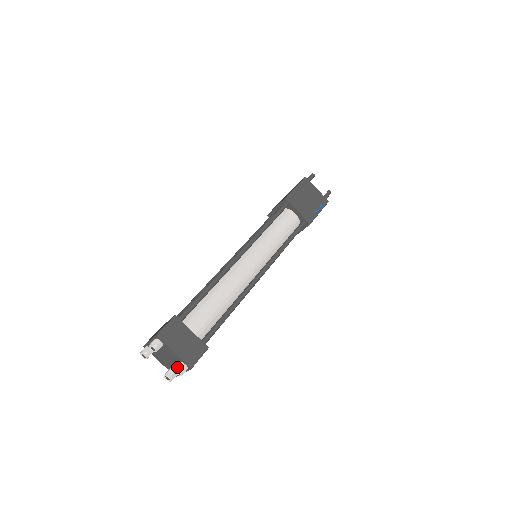
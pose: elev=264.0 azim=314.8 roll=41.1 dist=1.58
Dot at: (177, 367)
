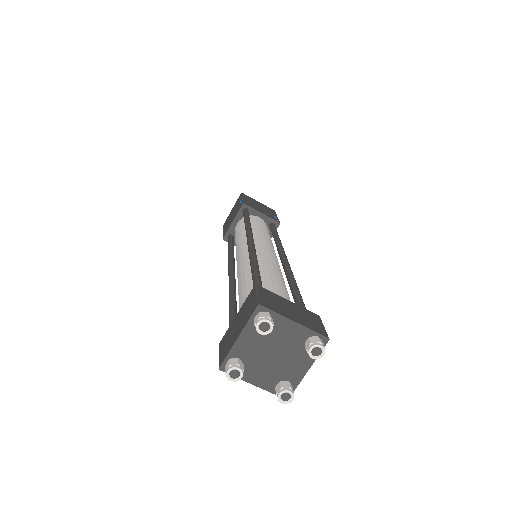
Dot at: (312, 343)
